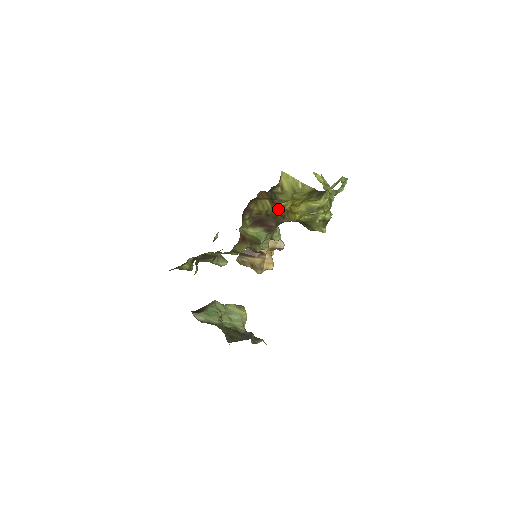
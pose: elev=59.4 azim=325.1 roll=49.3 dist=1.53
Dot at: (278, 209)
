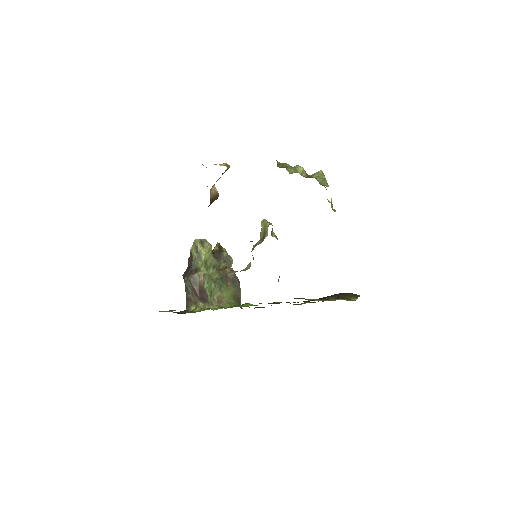
Dot at: occluded
